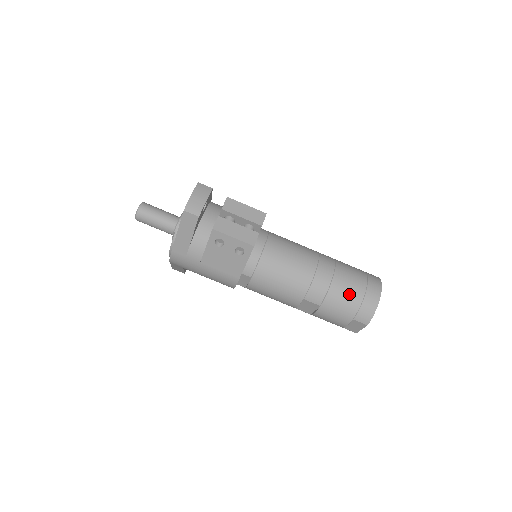
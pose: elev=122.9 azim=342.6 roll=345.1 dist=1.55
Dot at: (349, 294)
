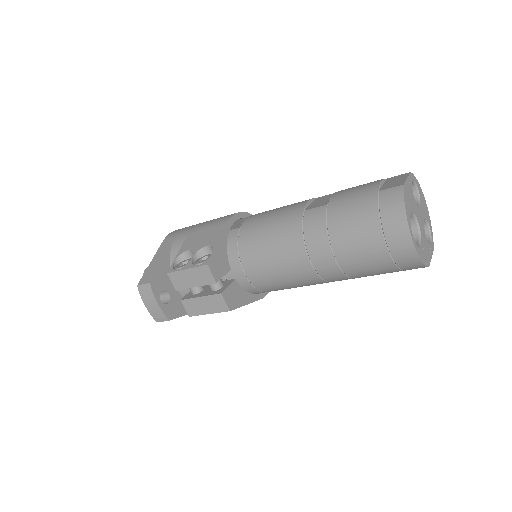
Dot at: (370, 265)
